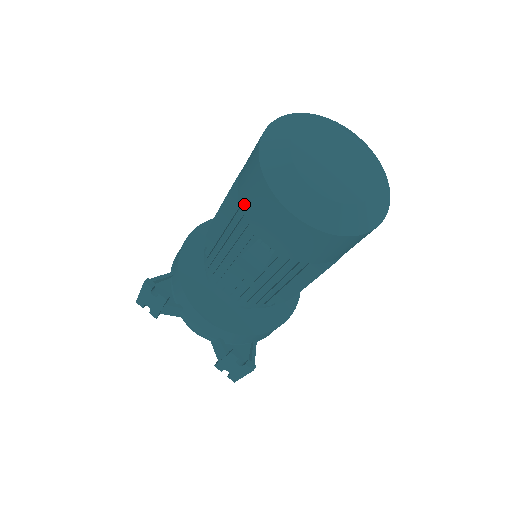
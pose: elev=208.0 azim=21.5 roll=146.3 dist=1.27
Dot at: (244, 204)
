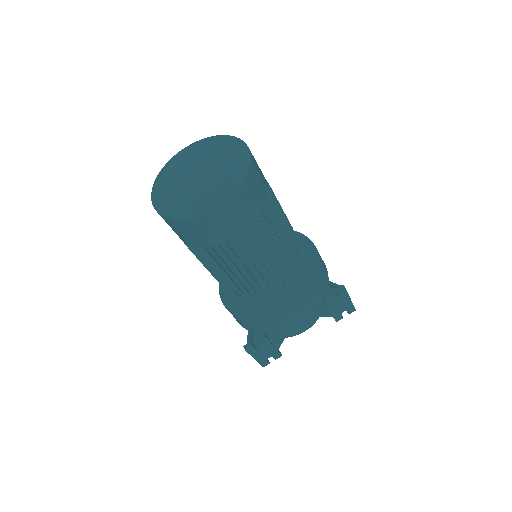
Dot at: (203, 243)
